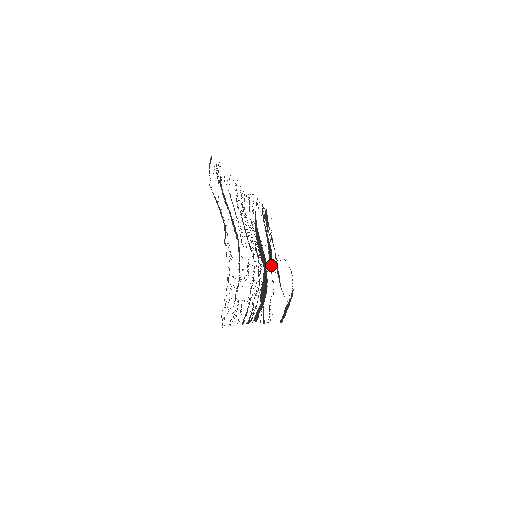
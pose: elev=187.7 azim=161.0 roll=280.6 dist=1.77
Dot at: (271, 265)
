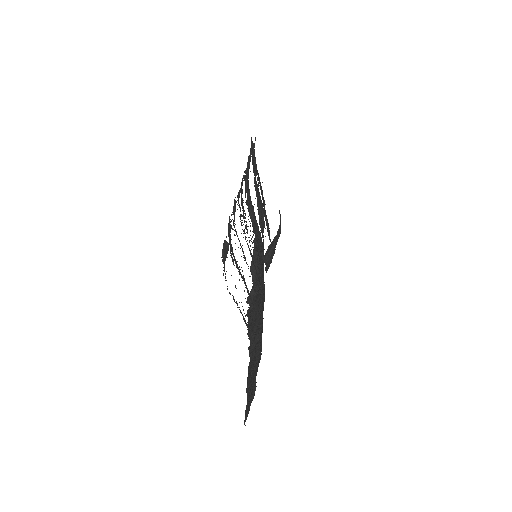
Dot at: (262, 226)
